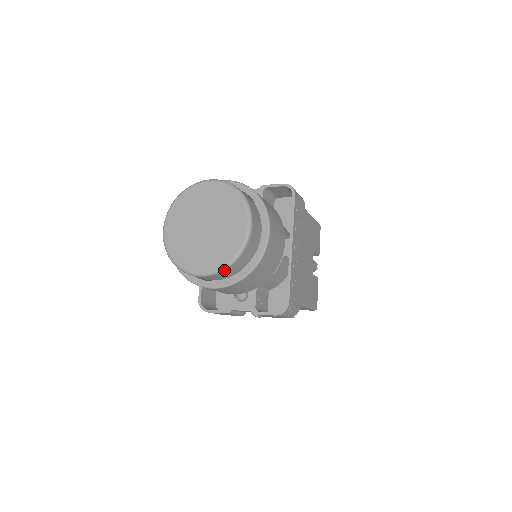
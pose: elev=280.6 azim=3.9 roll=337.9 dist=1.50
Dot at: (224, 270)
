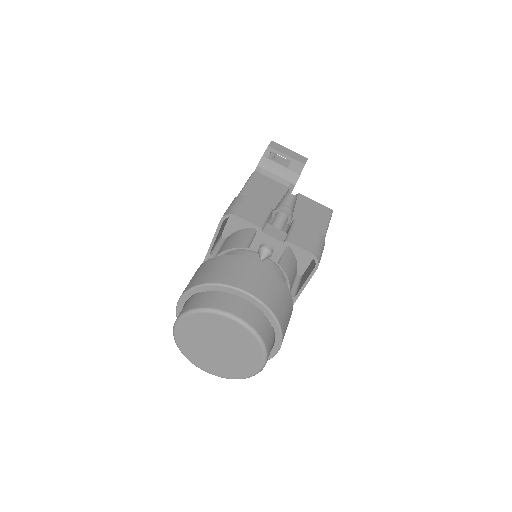
Dot at: (228, 377)
